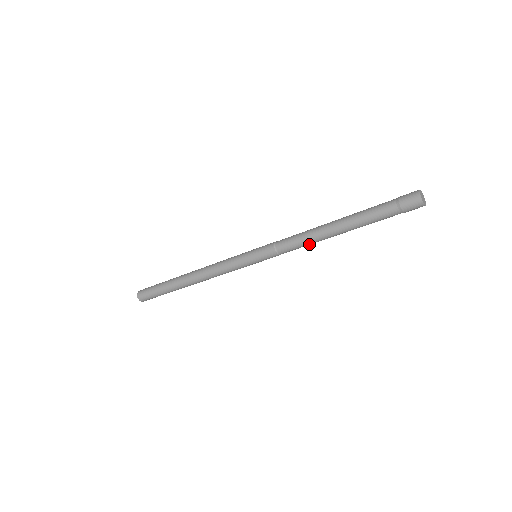
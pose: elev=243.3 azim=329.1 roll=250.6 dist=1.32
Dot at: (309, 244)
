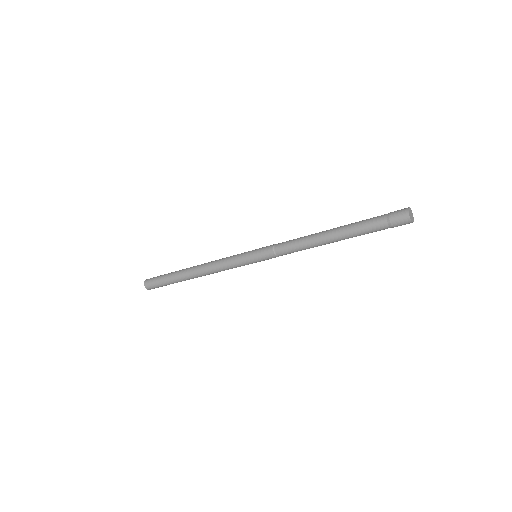
Dot at: (302, 245)
